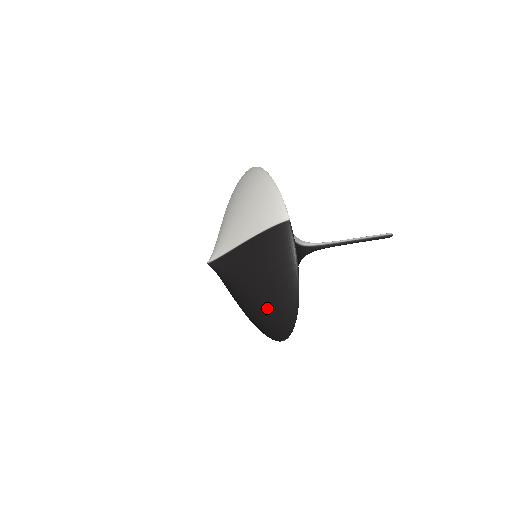
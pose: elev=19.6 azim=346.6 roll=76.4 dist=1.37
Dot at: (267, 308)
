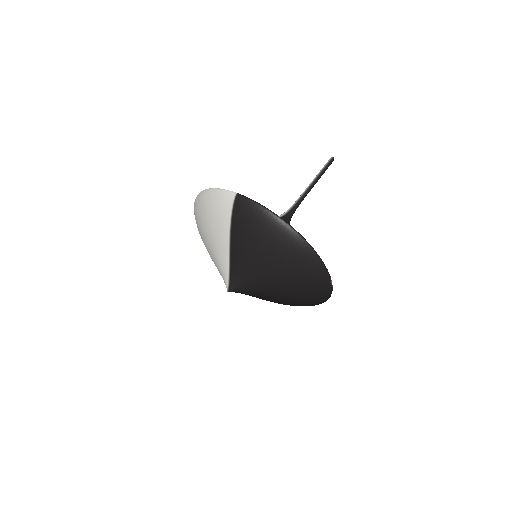
Dot at: (290, 268)
